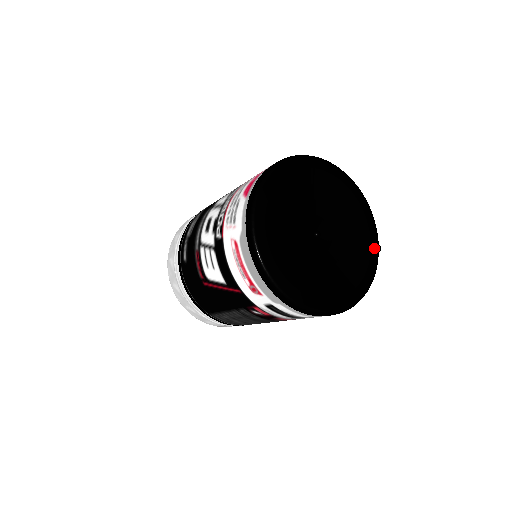
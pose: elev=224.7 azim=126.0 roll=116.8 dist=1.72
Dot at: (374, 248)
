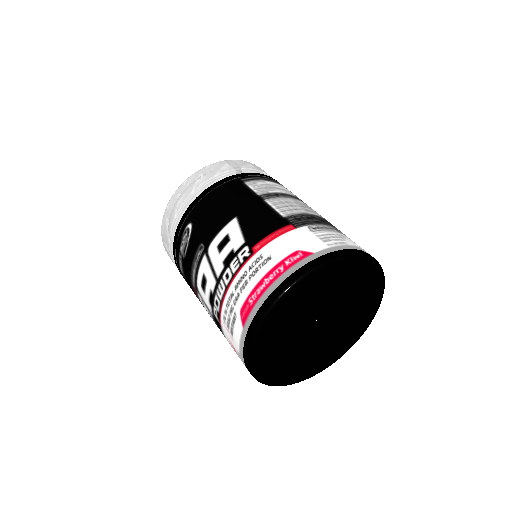
Dot at: (377, 303)
